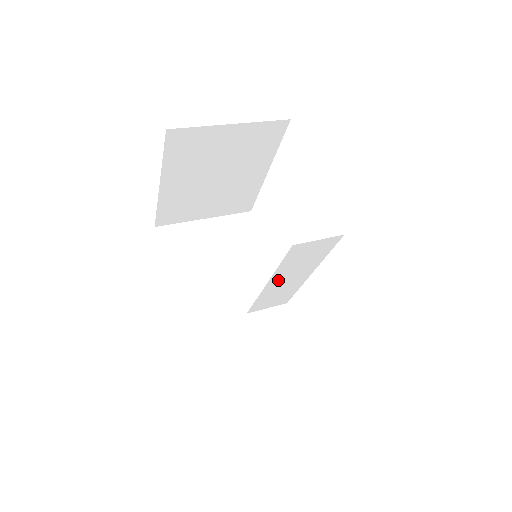
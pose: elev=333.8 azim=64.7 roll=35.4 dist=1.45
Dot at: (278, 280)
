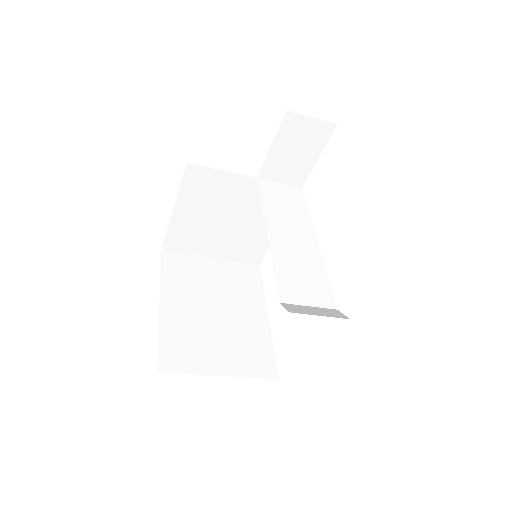
Dot at: (278, 232)
